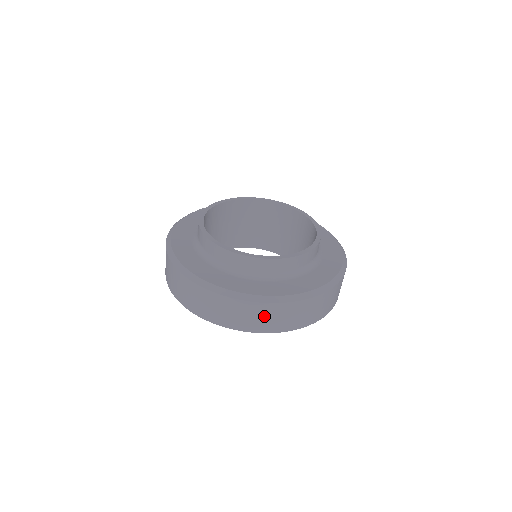
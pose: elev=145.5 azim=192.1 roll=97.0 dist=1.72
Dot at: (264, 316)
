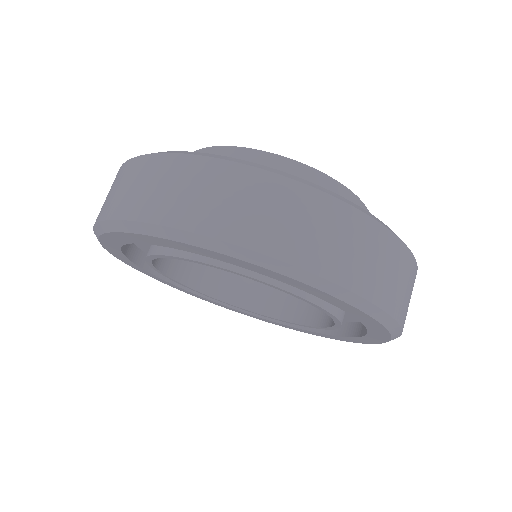
Dot at: (411, 294)
